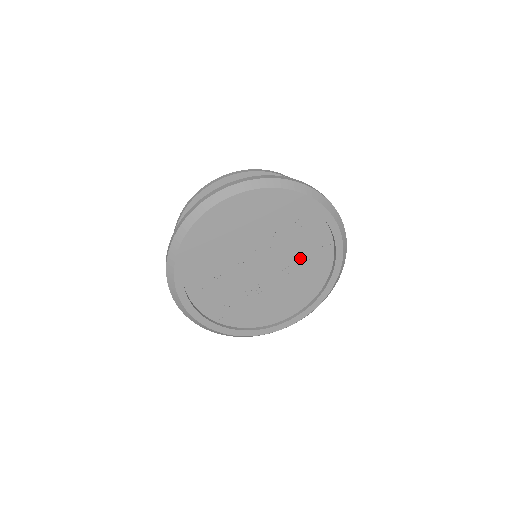
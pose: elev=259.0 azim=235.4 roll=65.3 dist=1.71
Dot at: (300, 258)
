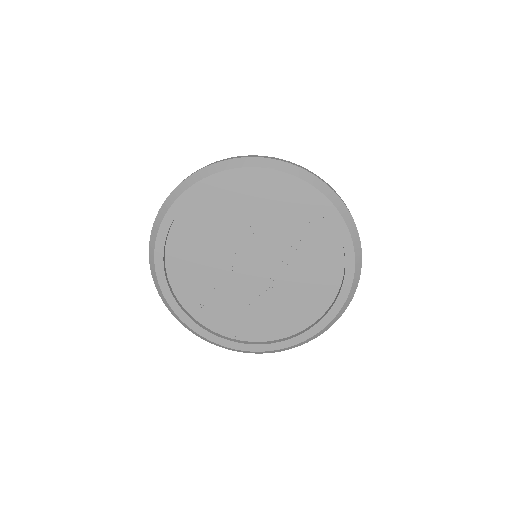
Dot at: (294, 242)
